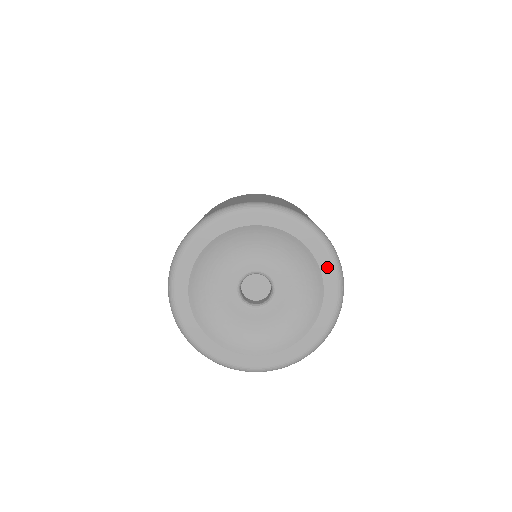
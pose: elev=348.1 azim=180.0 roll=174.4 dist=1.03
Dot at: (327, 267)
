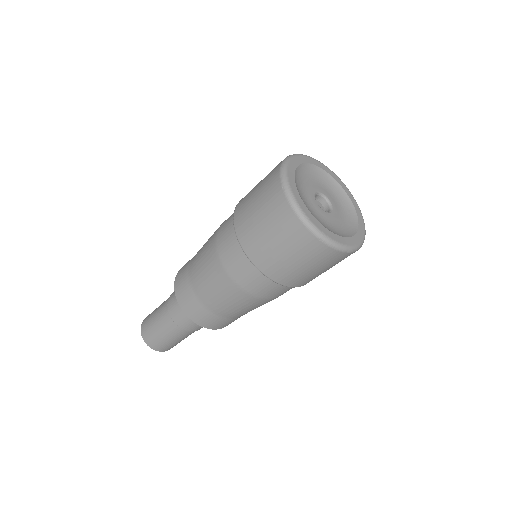
Dot at: (348, 192)
